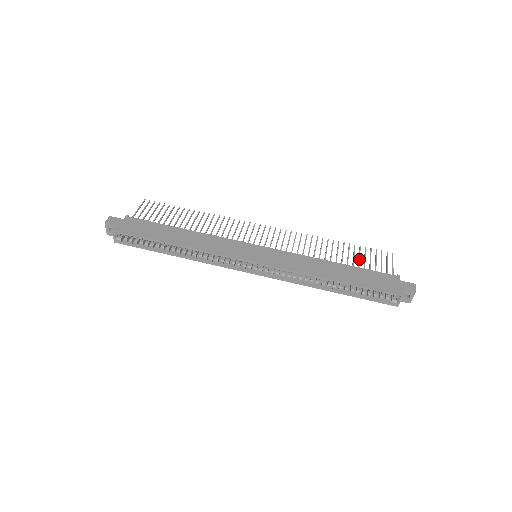
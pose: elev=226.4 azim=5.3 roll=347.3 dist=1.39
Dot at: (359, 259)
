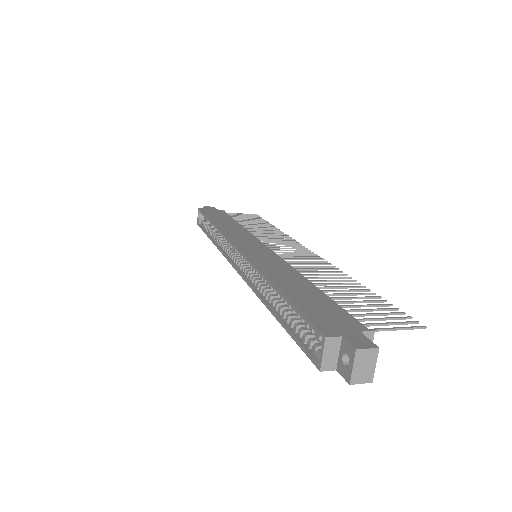
Dot at: occluded
